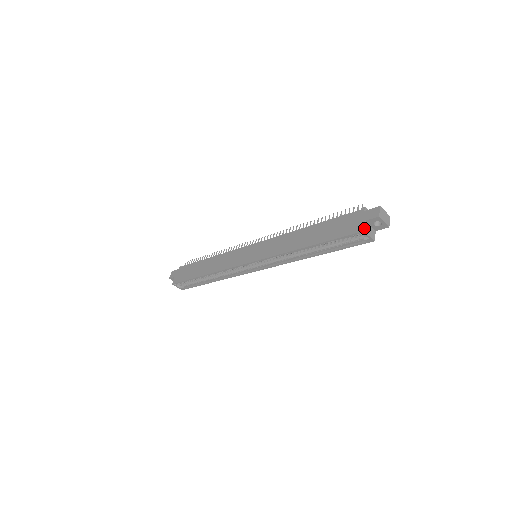
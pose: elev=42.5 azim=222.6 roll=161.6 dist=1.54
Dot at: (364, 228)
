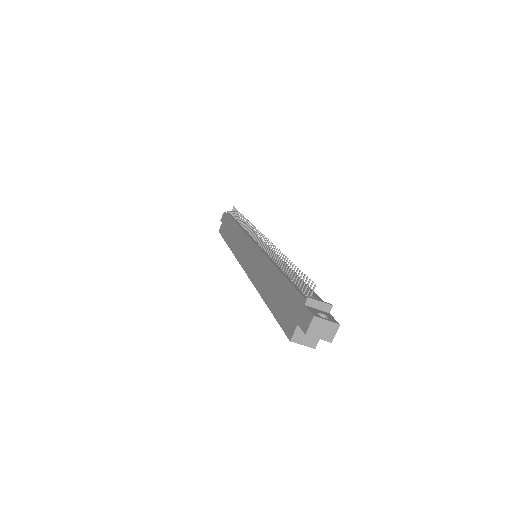
Dot at: (292, 336)
